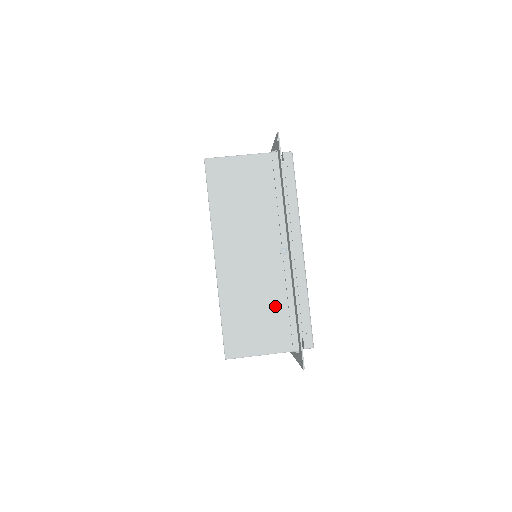
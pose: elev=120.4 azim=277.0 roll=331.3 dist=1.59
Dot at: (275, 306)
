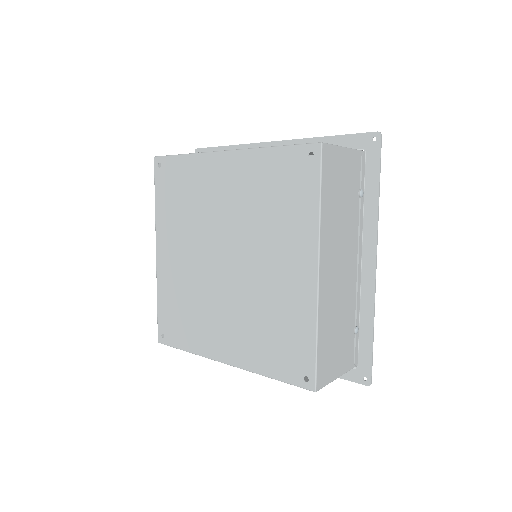
Dot at: occluded
